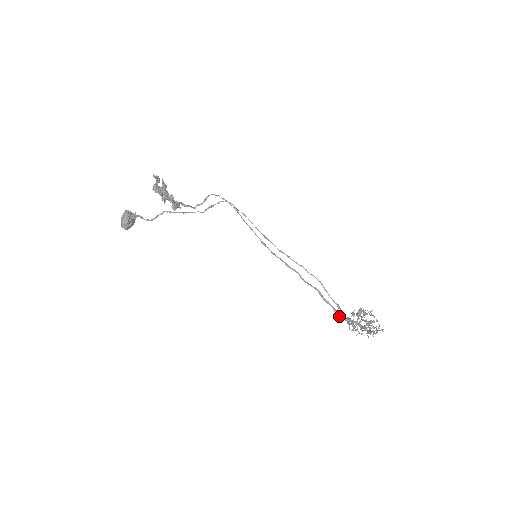
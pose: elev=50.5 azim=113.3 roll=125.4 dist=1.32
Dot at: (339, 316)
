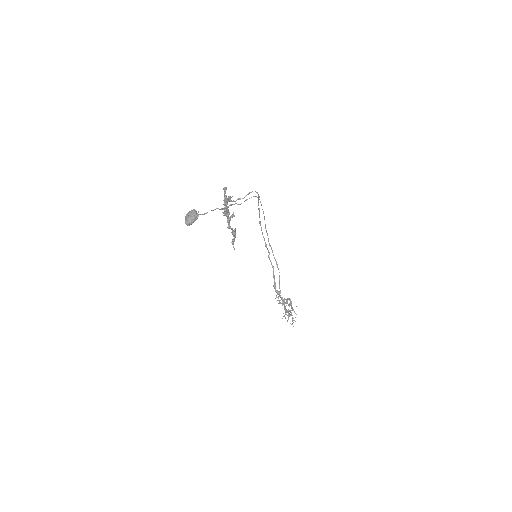
Dot at: (275, 288)
